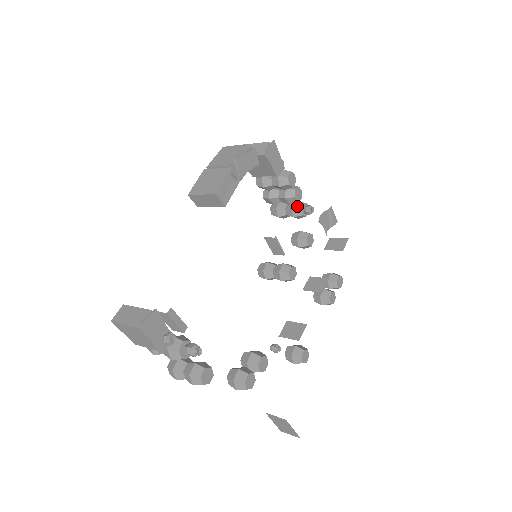
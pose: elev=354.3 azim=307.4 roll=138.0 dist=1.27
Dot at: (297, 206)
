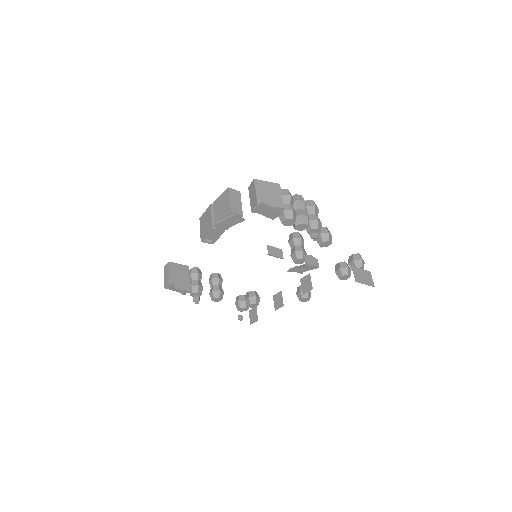
Dot at: occluded
